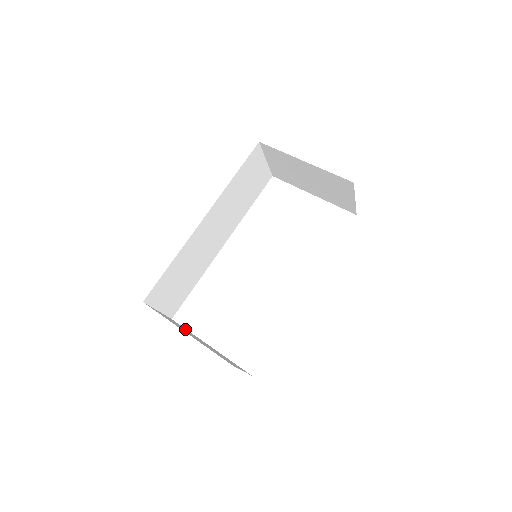
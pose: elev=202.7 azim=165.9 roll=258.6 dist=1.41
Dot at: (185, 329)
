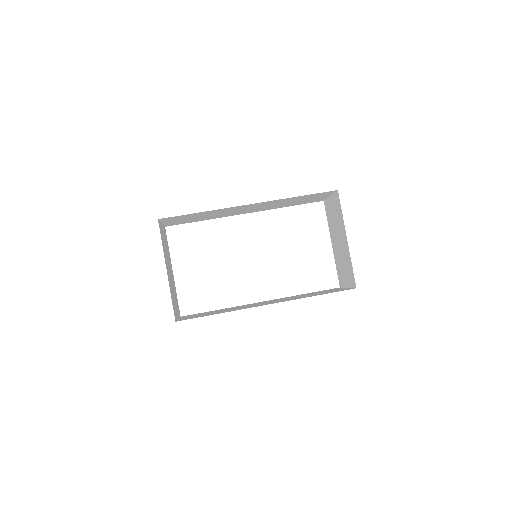
Dot at: occluded
